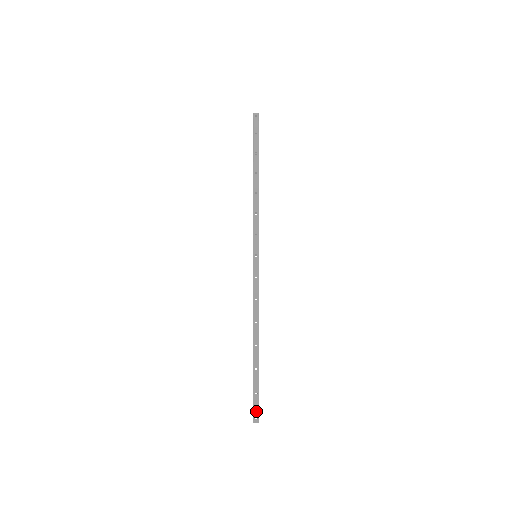
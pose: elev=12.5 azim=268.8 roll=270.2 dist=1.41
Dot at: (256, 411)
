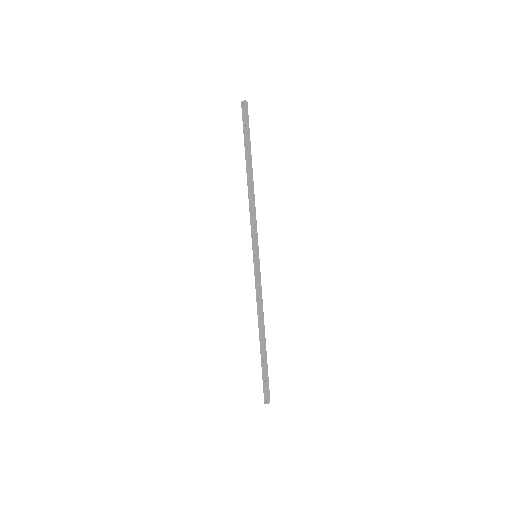
Dot at: (266, 395)
